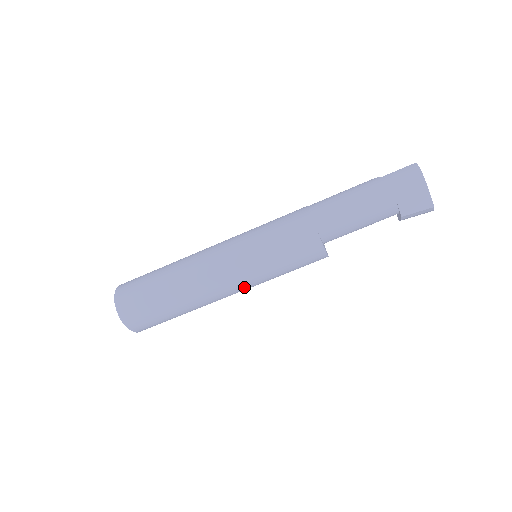
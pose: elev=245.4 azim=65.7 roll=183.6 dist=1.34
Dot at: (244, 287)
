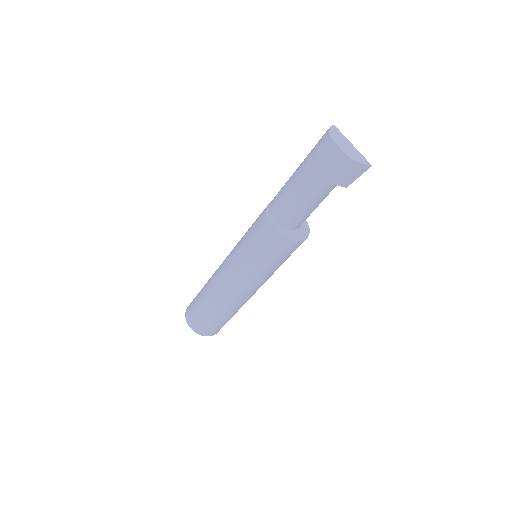
Dot at: (243, 282)
